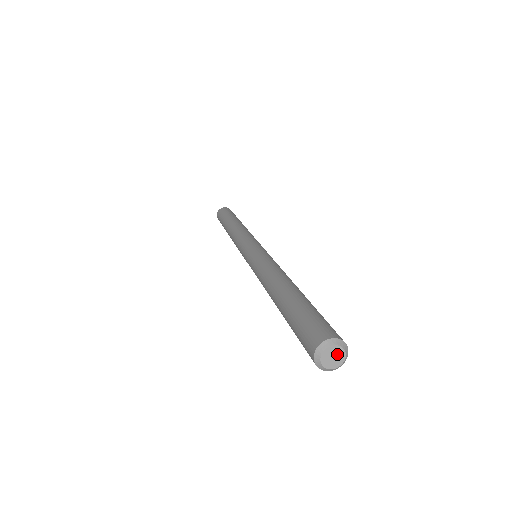
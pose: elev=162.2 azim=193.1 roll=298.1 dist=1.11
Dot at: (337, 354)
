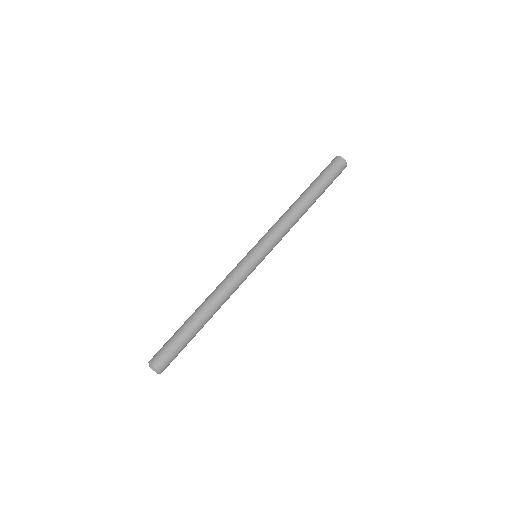
Dot at: (155, 371)
